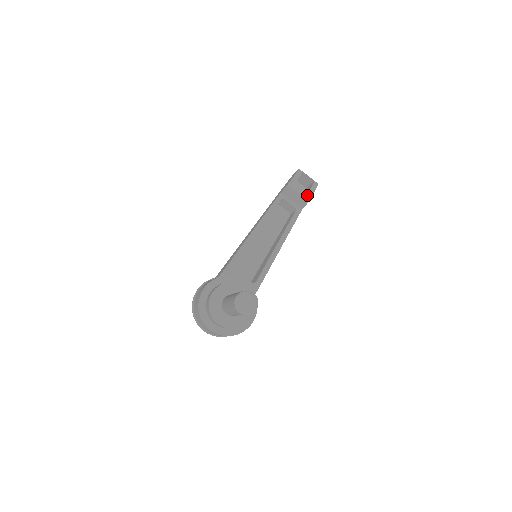
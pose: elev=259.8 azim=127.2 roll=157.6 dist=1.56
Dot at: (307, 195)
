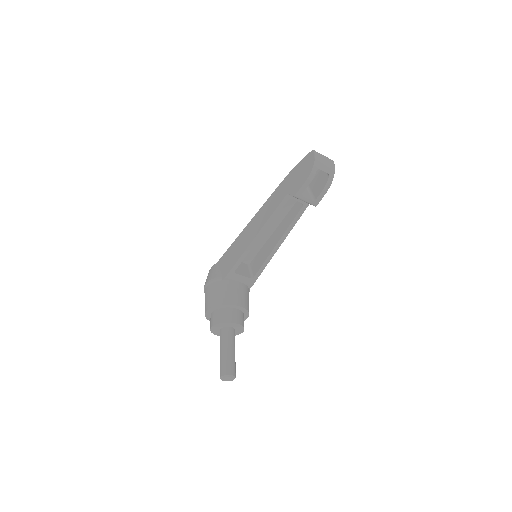
Dot at: (315, 201)
